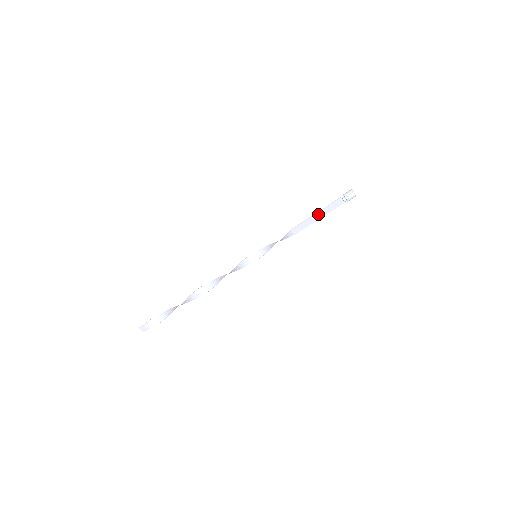
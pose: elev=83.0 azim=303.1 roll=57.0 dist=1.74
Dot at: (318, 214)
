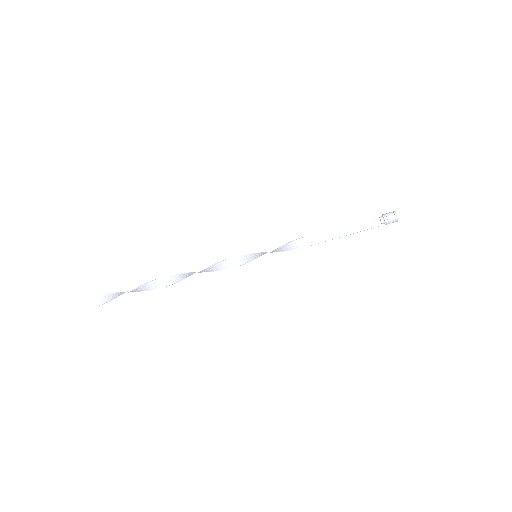
Dot at: (345, 228)
